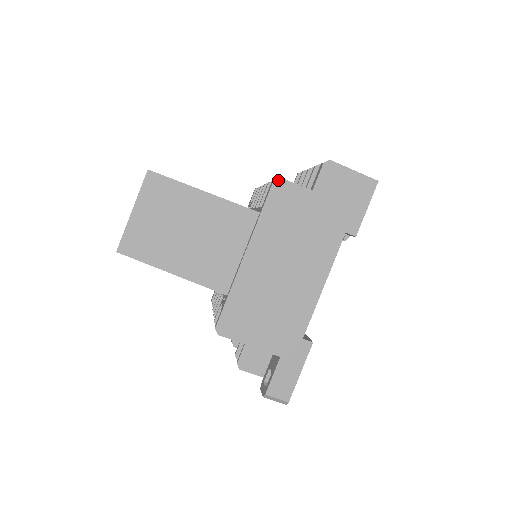
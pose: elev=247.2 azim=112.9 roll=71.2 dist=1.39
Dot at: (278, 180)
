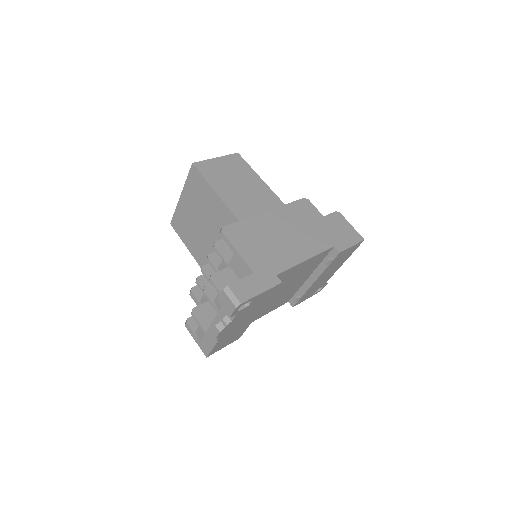
Dot at: (307, 199)
